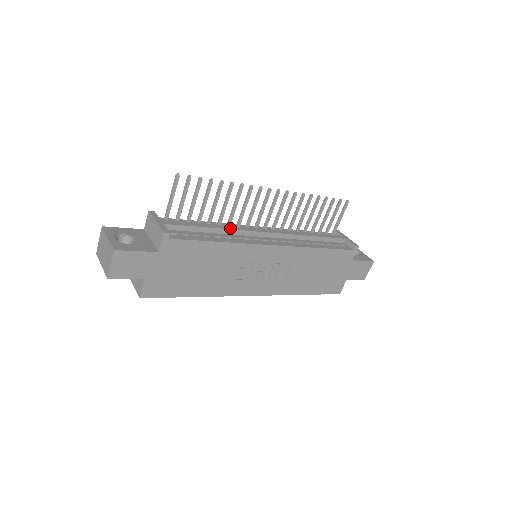
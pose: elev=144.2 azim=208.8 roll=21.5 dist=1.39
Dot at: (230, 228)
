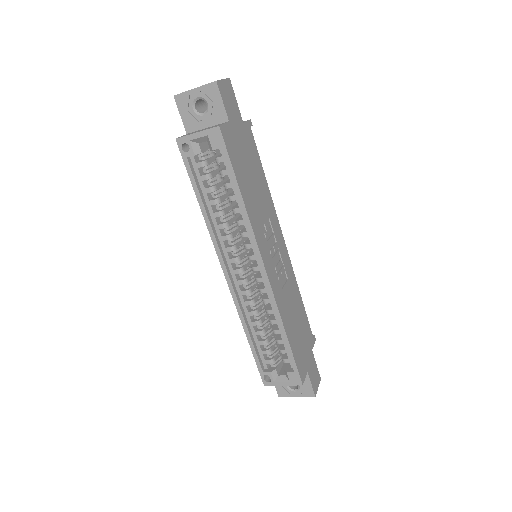
Dot at: occluded
